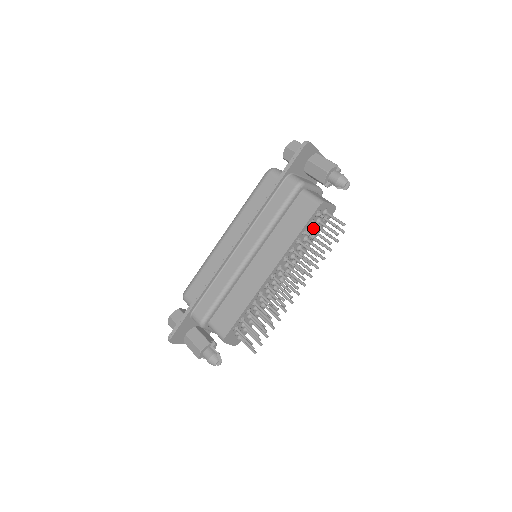
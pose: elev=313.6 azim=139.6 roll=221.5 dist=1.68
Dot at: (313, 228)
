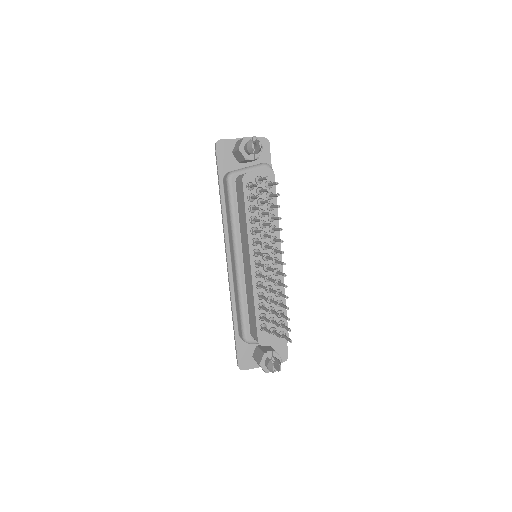
Dot at: (259, 200)
